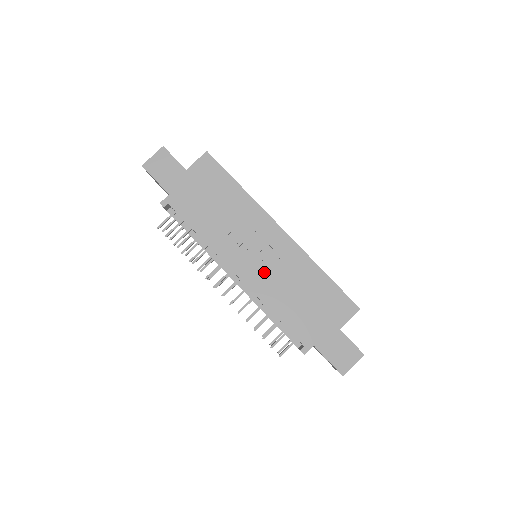
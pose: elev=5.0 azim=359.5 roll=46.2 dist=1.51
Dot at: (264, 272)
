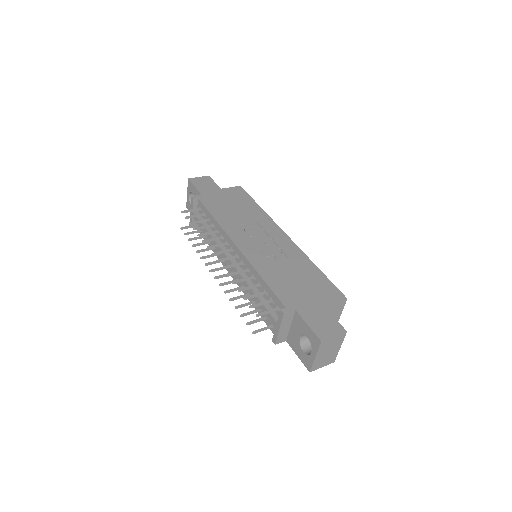
Dot at: (262, 252)
